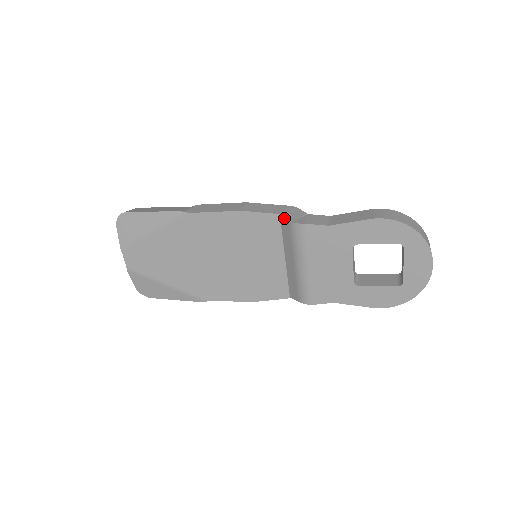
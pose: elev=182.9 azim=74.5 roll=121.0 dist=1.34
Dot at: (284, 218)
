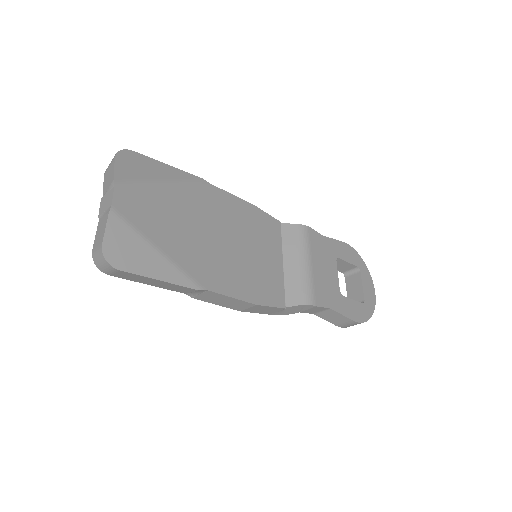
Dot at: (288, 223)
